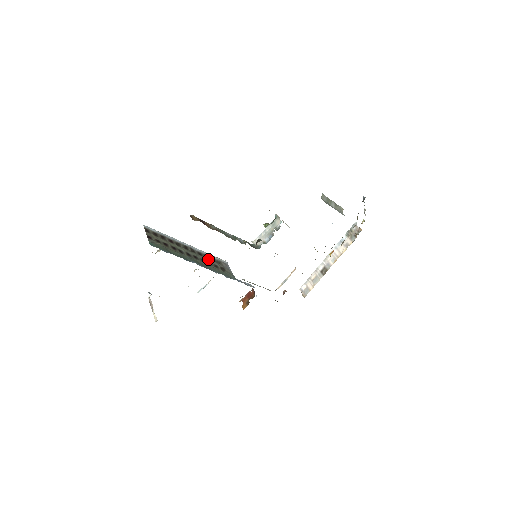
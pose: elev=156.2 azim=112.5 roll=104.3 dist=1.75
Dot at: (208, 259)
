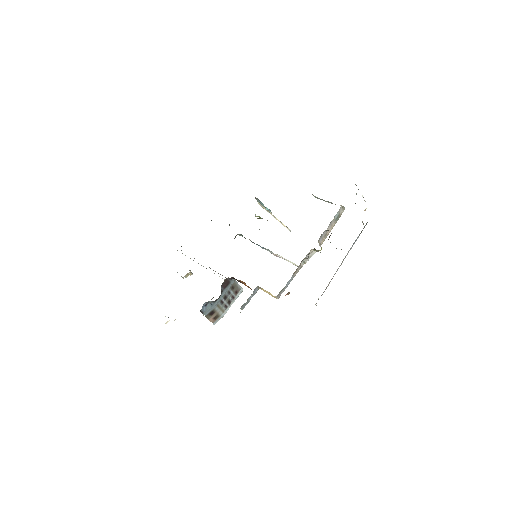
Dot at: occluded
